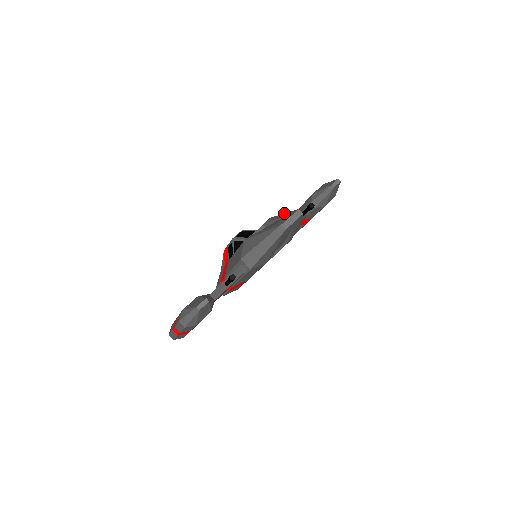
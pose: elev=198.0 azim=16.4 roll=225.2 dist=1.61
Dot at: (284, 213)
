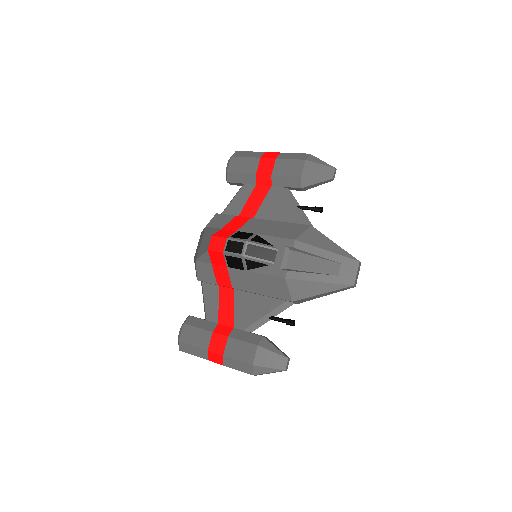
Dot at: (329, 251)
